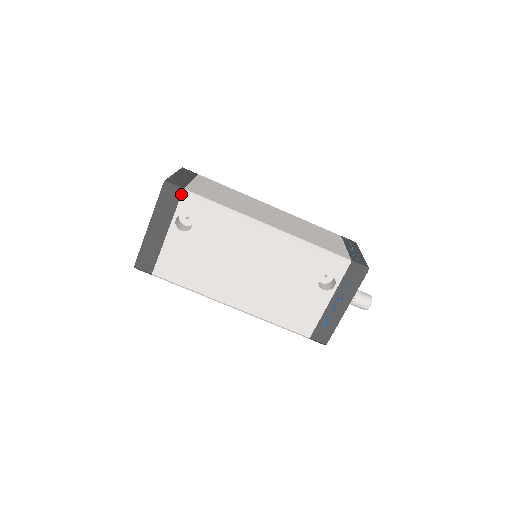
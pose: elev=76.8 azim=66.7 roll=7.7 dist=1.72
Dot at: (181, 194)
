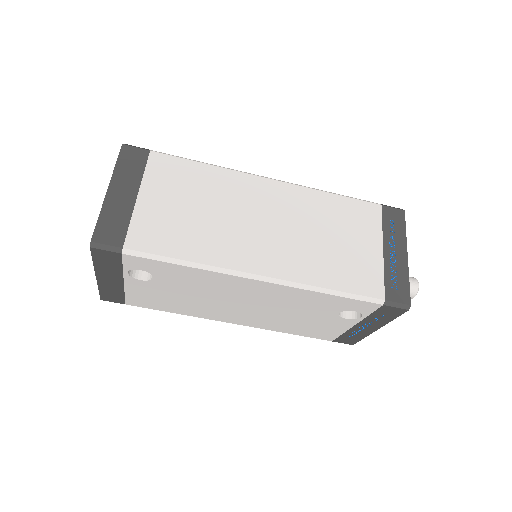
Dot at: (121, 255)
